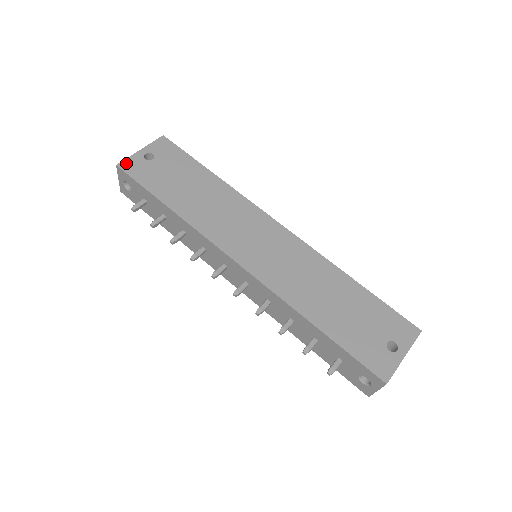
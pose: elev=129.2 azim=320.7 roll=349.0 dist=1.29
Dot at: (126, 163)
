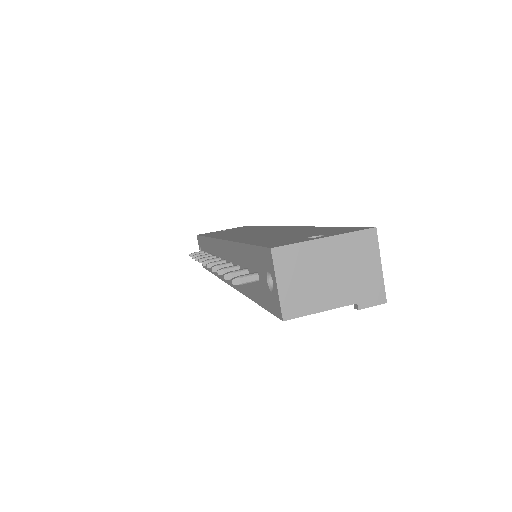
Dot at: occluded
